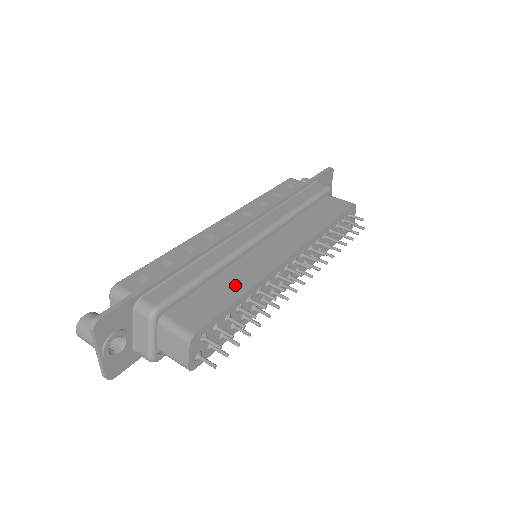
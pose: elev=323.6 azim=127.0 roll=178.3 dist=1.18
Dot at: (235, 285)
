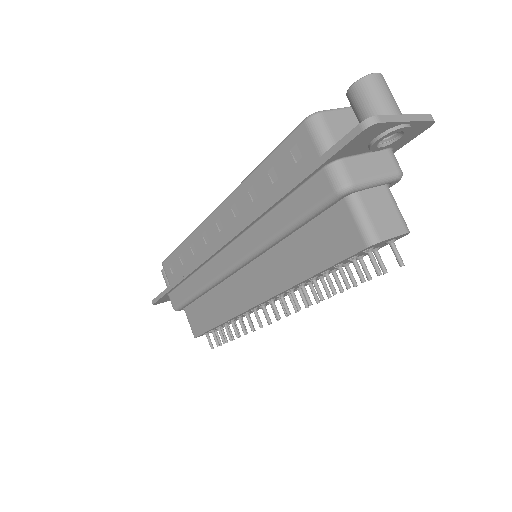
Dot at: (216, 311)
